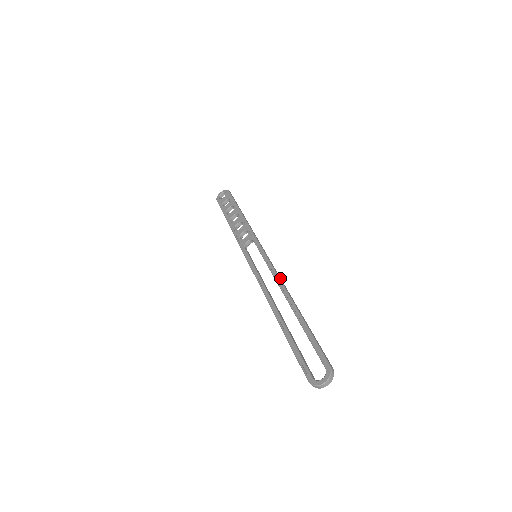
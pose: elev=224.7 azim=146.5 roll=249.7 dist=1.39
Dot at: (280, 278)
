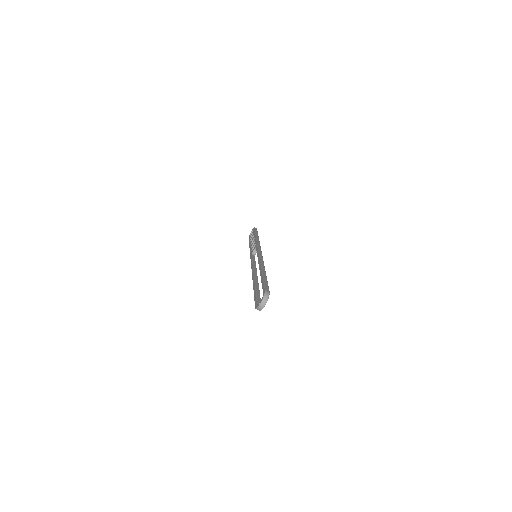
Dot at: (261, 259)
